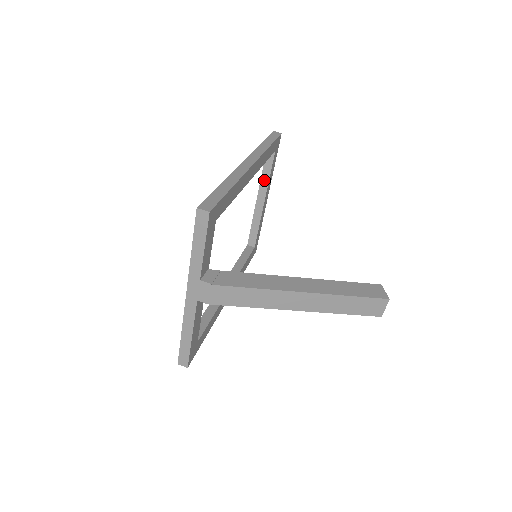
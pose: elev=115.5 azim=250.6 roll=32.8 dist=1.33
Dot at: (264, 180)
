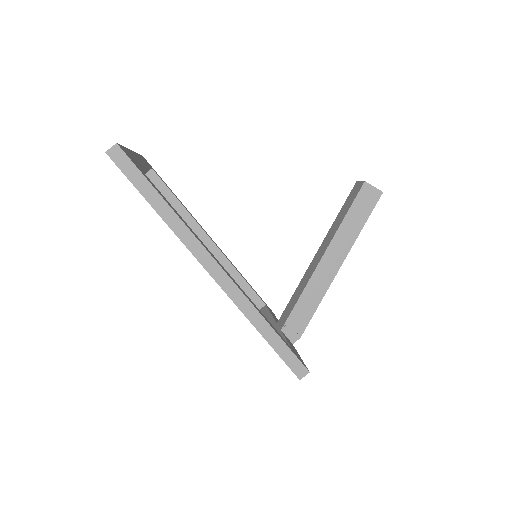
Dot at: occluded
